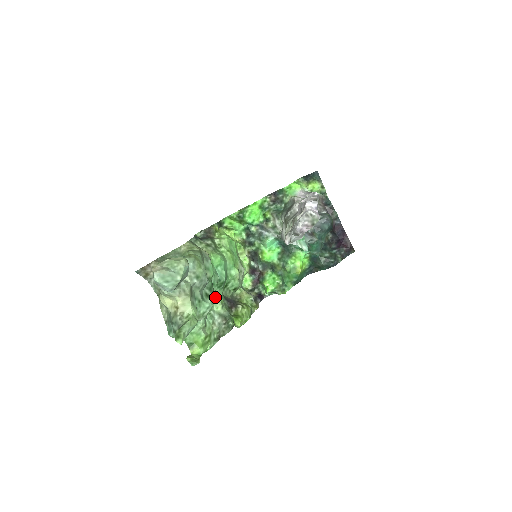
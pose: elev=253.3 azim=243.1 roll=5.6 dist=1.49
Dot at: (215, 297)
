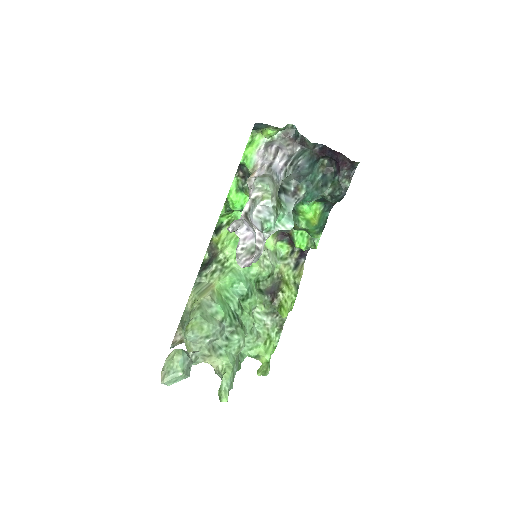
Dot at: (251, 306)
